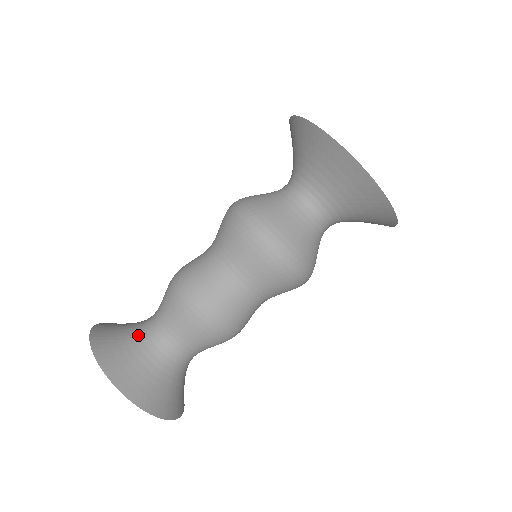
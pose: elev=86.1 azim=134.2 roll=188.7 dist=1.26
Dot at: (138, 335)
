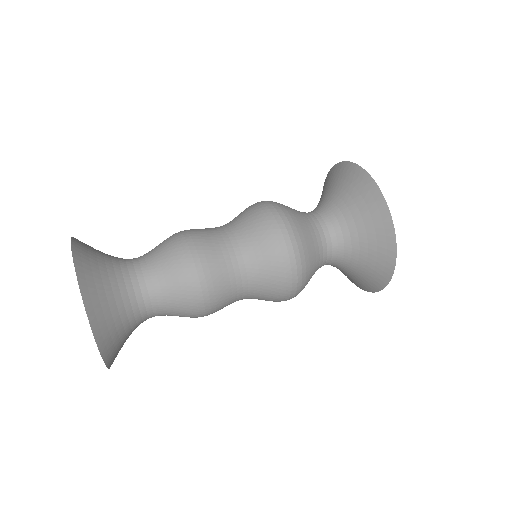
Dot at: (118, 263)
